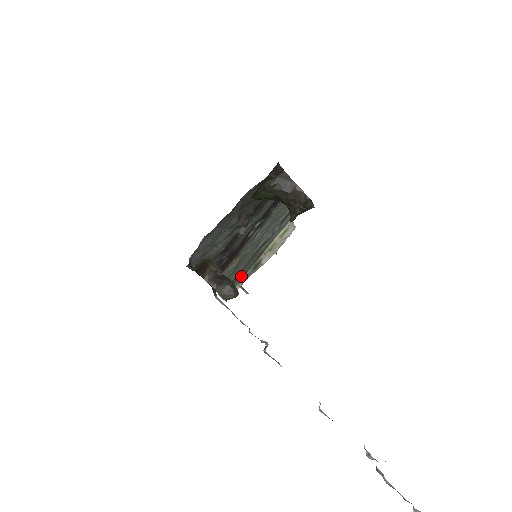
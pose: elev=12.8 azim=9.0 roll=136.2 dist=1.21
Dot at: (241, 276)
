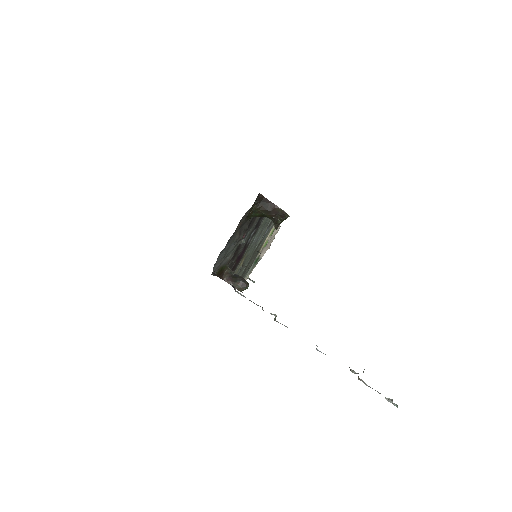
Dot at: (247, 270)
